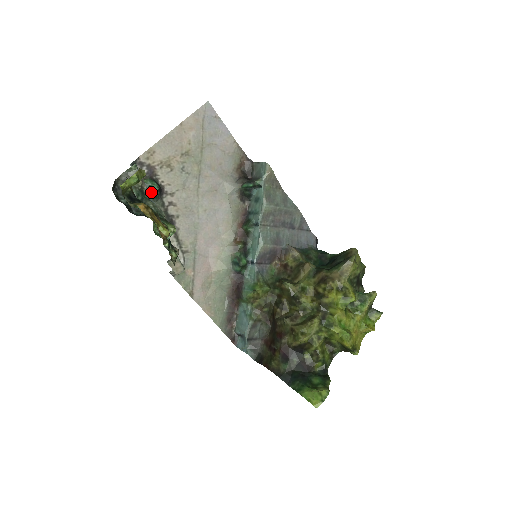
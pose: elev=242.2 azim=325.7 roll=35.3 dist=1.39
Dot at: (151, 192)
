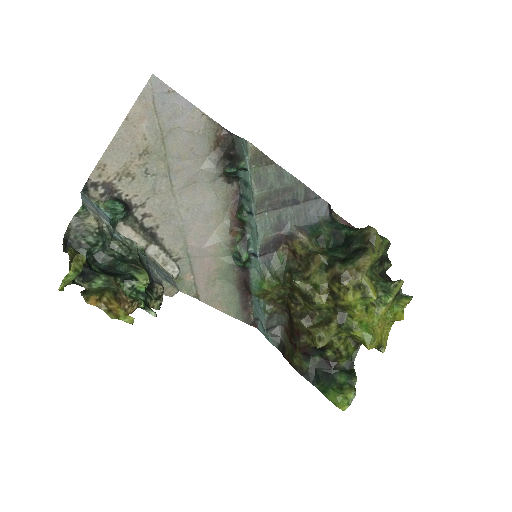
Dot at: (117, 214)
